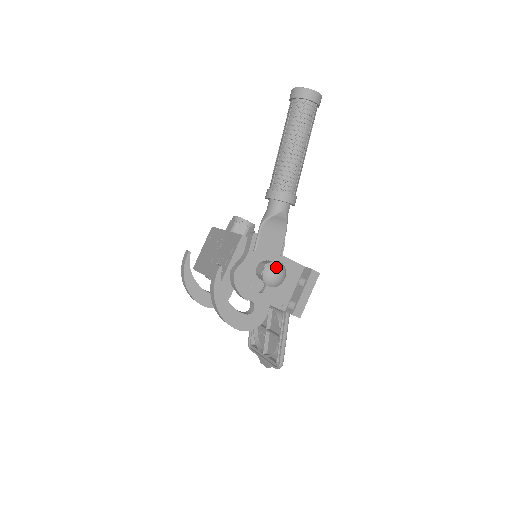
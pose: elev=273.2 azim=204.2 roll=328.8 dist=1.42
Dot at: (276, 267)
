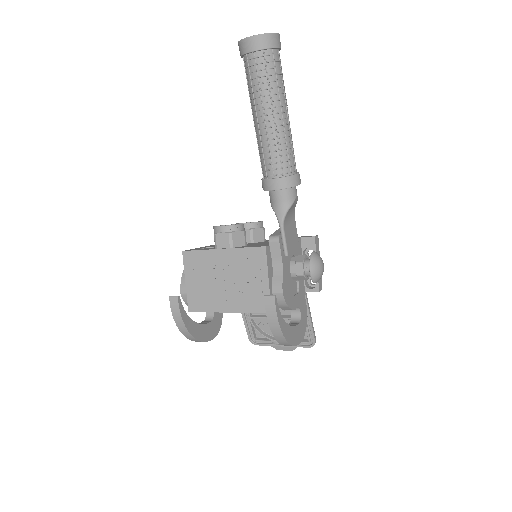
Dot at: (318, 260)
